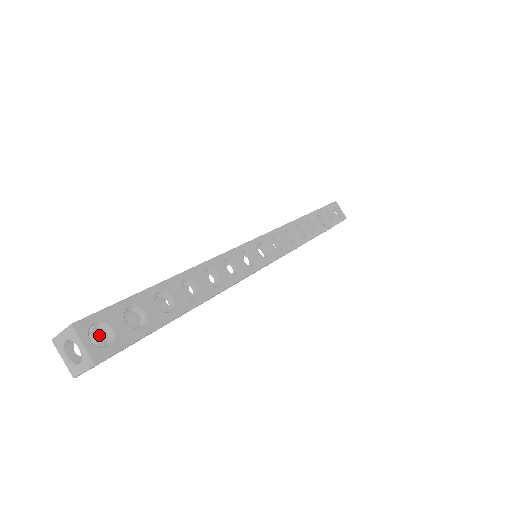
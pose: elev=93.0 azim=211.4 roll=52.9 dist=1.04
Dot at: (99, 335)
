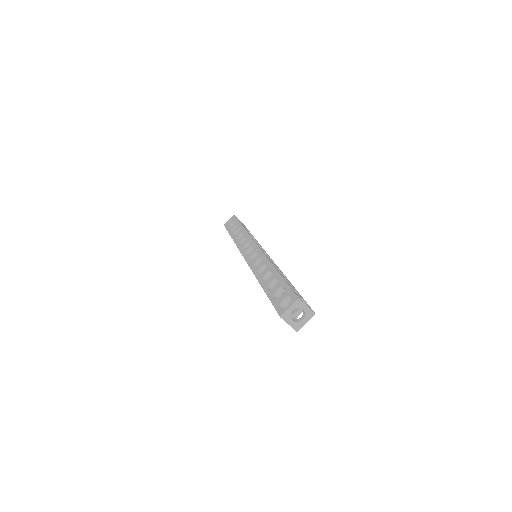
Dot at: occluded
